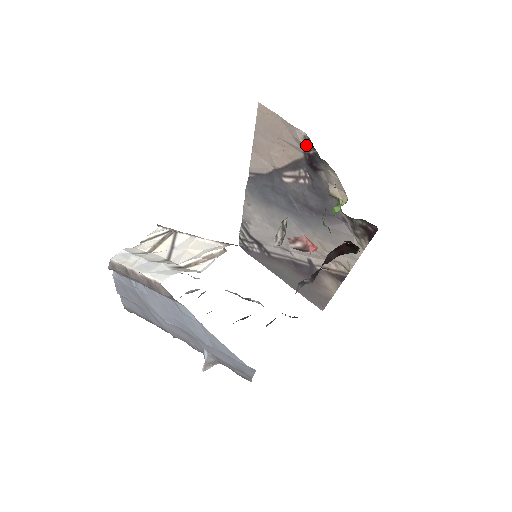
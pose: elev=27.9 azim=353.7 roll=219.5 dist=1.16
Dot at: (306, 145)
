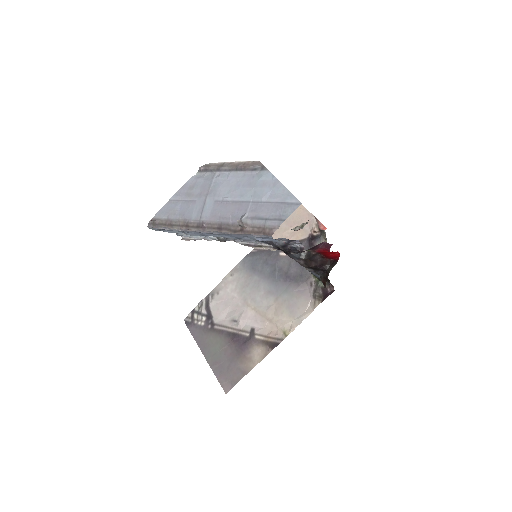
Dot at: (316, 228)
